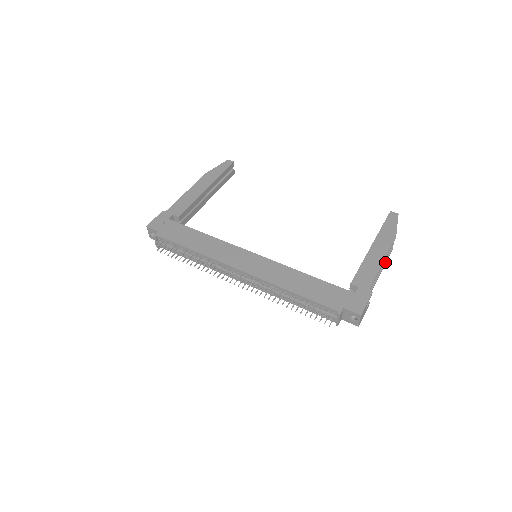
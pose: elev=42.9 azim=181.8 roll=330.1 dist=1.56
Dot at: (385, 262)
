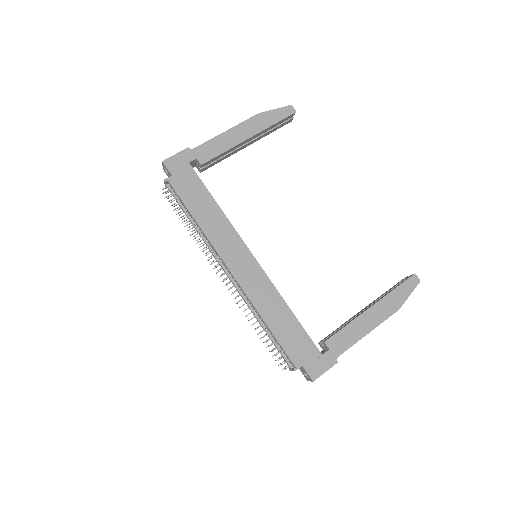
Dot at: occluded
